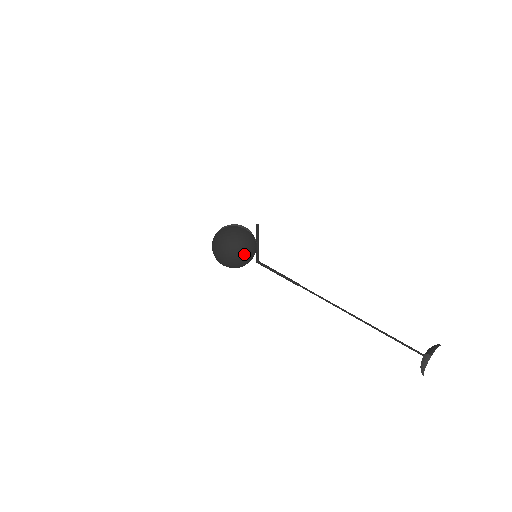
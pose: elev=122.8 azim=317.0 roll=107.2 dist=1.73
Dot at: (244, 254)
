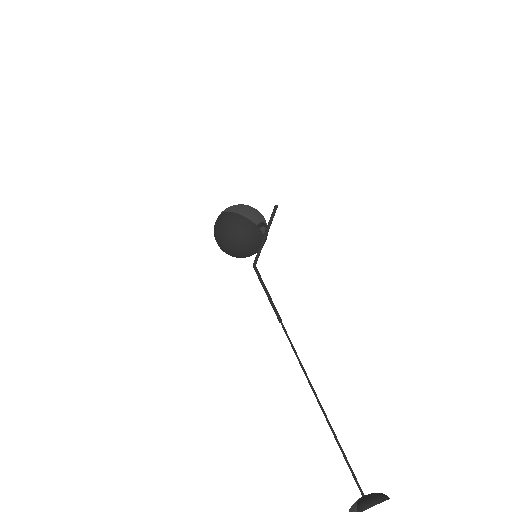
Dot at: (242, 251)
